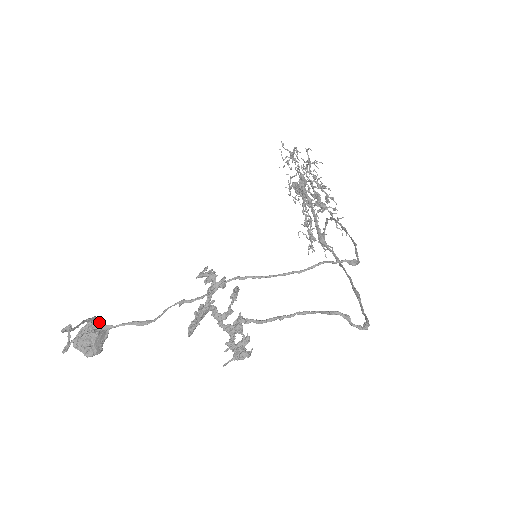
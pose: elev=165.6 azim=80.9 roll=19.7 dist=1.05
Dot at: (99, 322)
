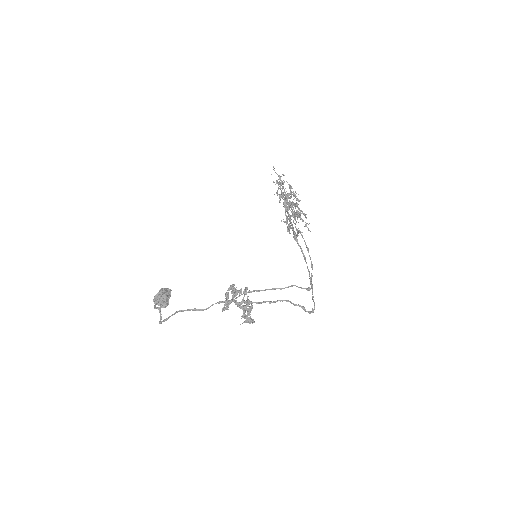
Dot at: (167, 291)
